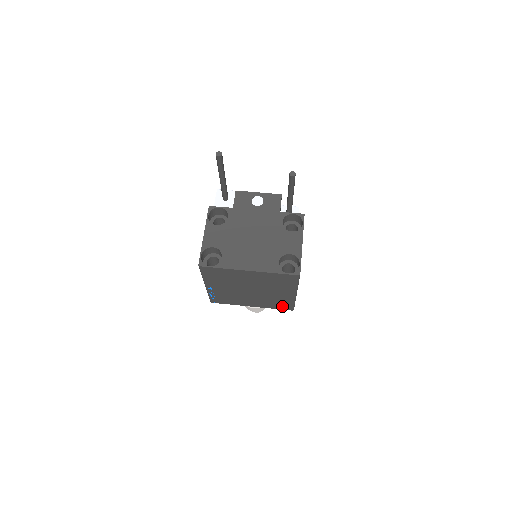
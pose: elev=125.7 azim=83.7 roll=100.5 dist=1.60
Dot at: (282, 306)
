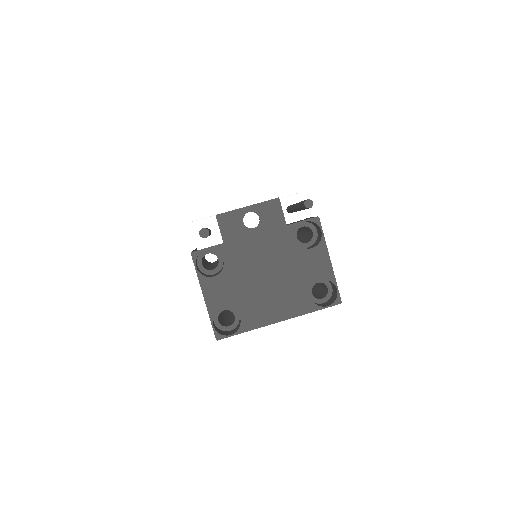
Dot at: occluded
